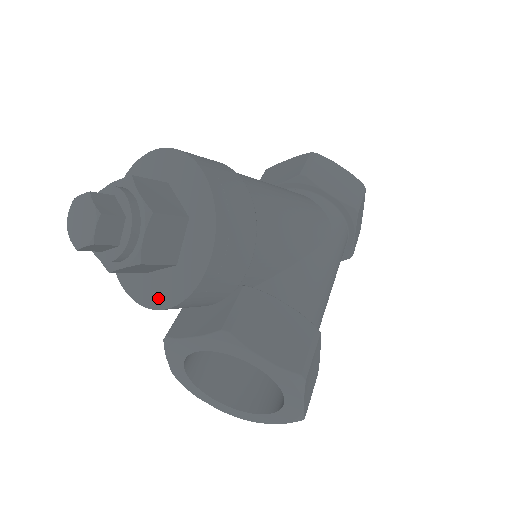
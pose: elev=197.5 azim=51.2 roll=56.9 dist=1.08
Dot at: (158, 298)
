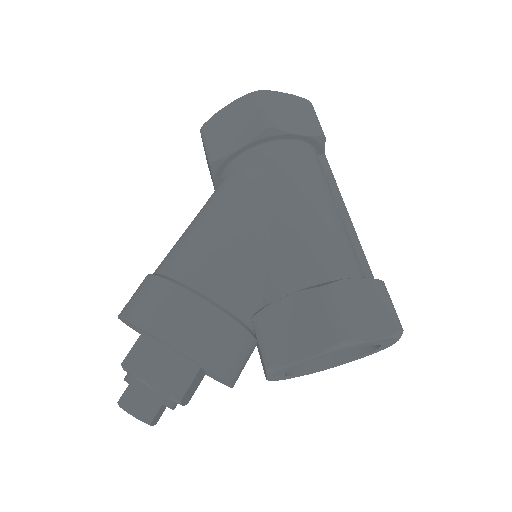
Dot at: (224, 383)
